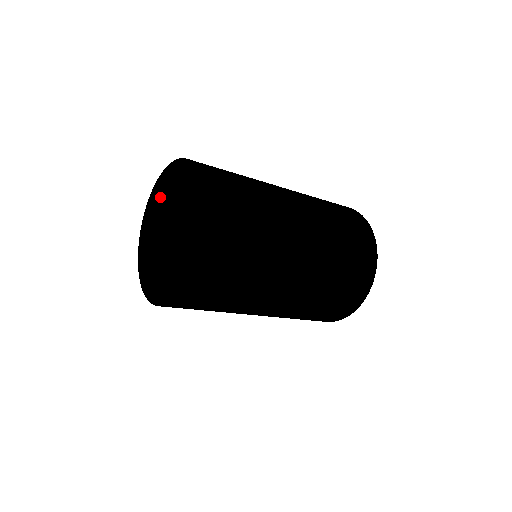
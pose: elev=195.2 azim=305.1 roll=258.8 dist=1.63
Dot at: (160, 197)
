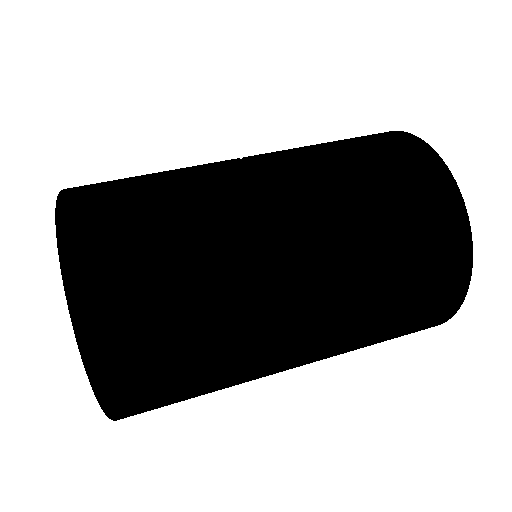
Dot at: occluded
